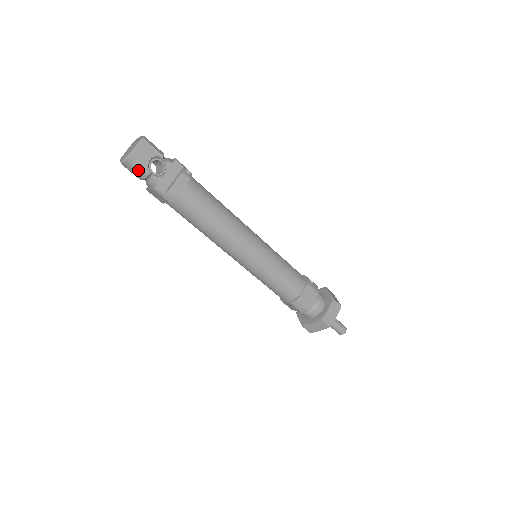
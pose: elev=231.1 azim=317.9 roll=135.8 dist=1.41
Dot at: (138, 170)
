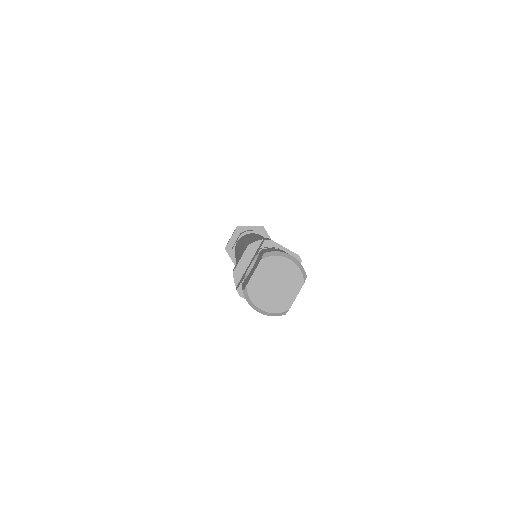
Dot at: occluded
